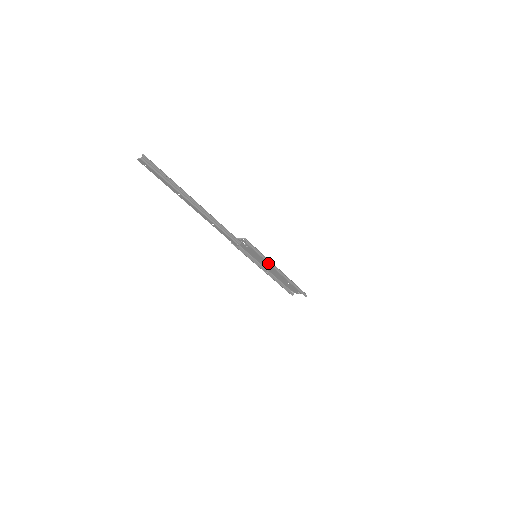
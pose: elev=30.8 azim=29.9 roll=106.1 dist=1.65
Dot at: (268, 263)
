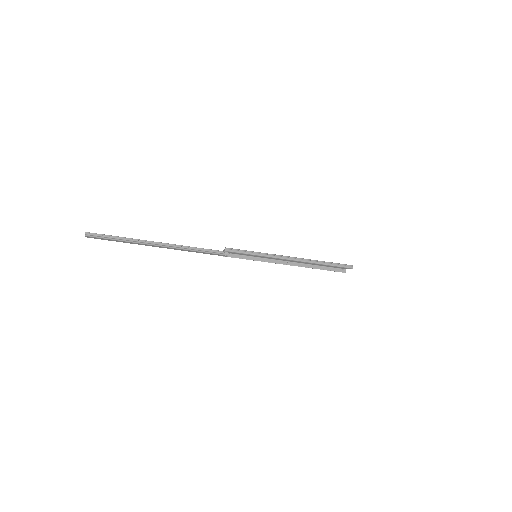
Dot at: (269, 257)
